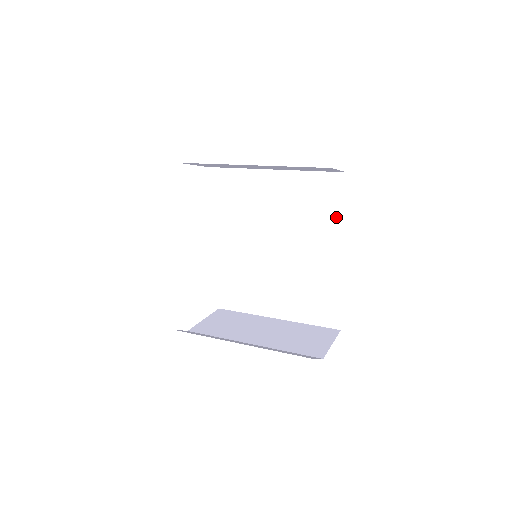
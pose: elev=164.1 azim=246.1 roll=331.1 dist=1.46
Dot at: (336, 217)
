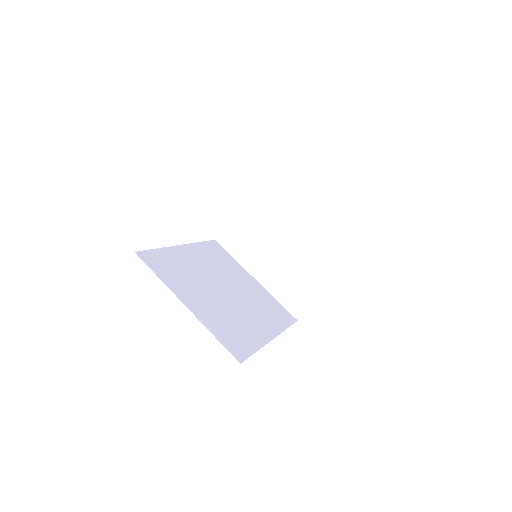
Dot at: occluded
